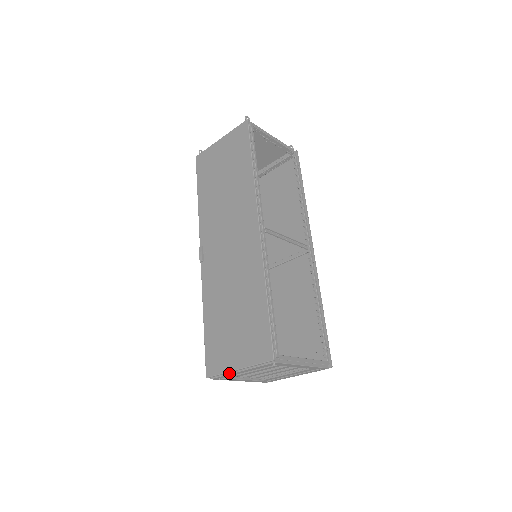
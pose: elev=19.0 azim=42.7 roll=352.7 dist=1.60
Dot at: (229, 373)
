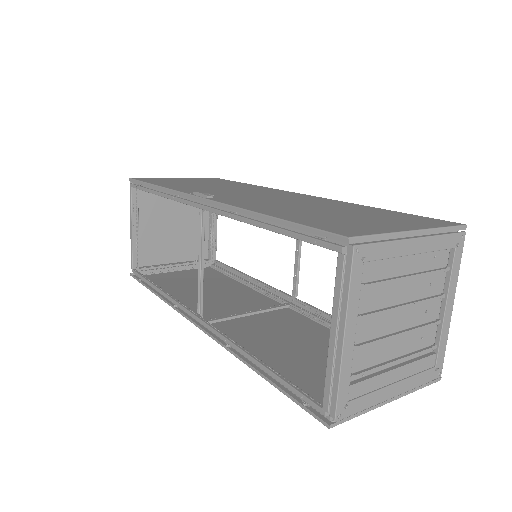
Dot at: (394, 239)
